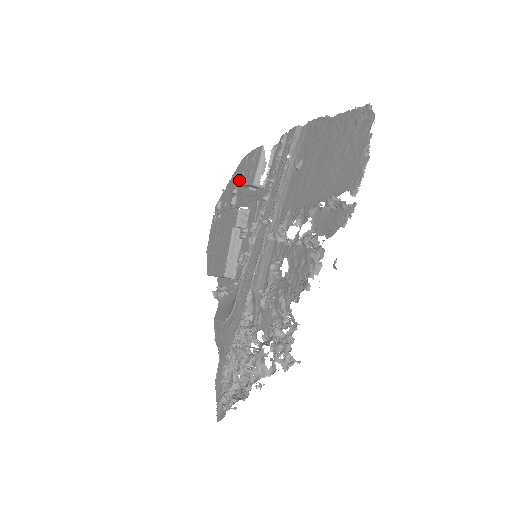
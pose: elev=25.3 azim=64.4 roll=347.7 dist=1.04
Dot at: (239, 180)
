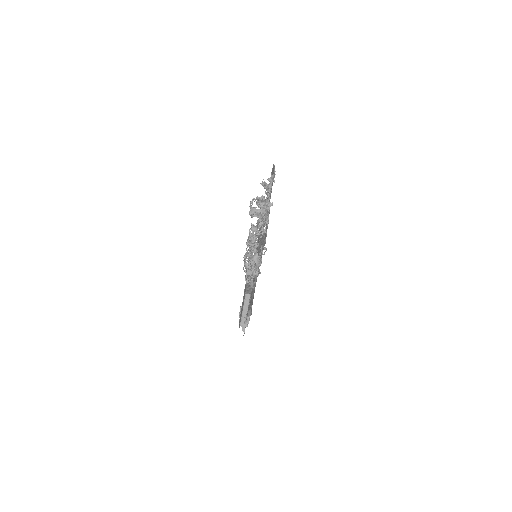
Dot at: (246, 274)
